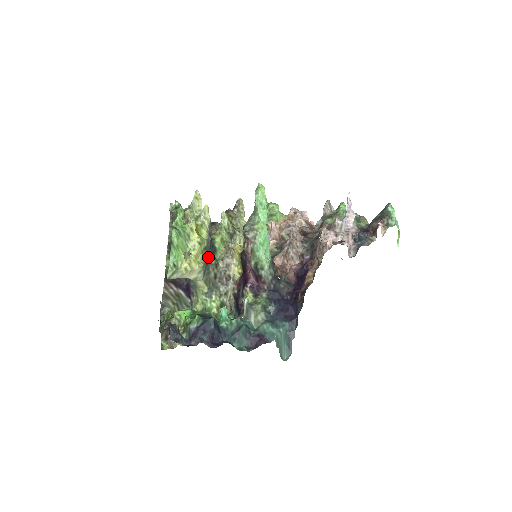
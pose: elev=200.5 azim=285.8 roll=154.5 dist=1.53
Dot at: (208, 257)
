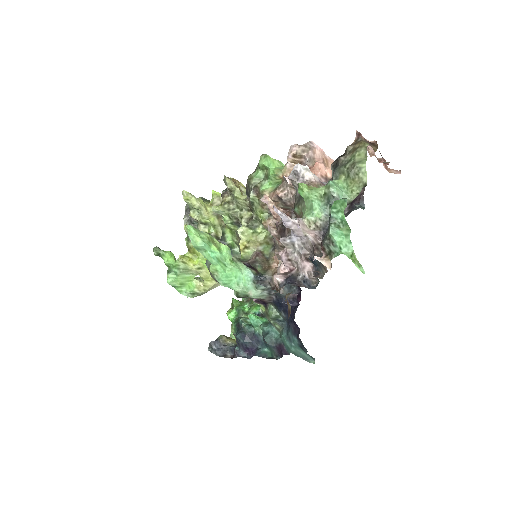
Dot at: occluded
